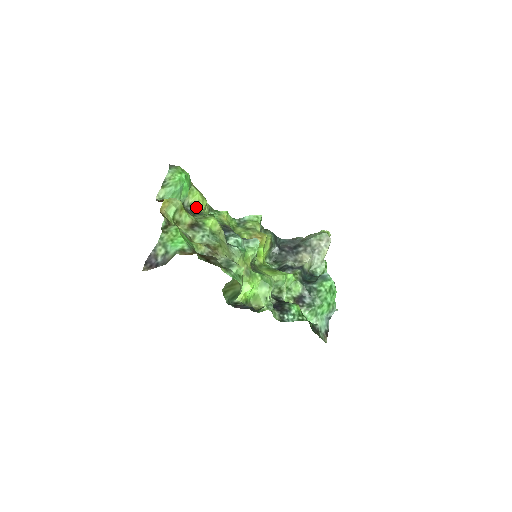
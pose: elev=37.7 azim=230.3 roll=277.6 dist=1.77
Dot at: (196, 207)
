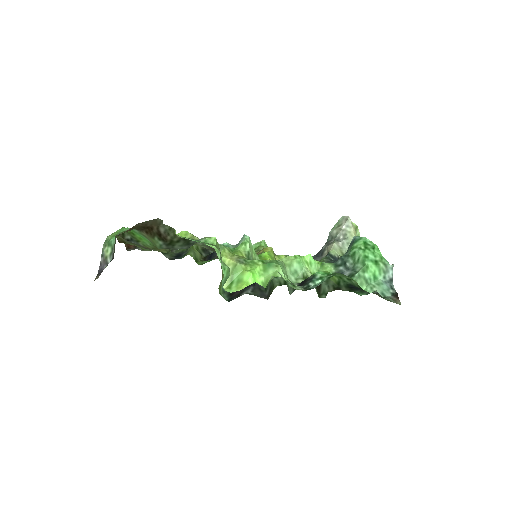
Dot at: occluded
